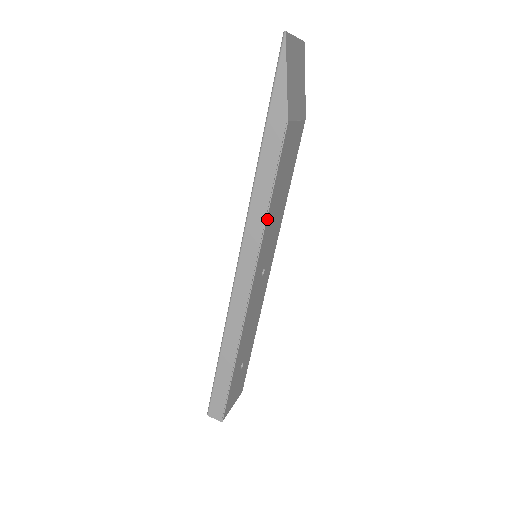
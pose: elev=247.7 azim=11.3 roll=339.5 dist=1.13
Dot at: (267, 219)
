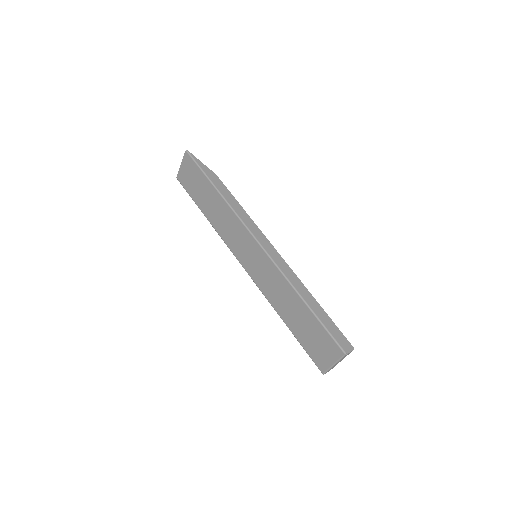
Dot at: (249, 218)
